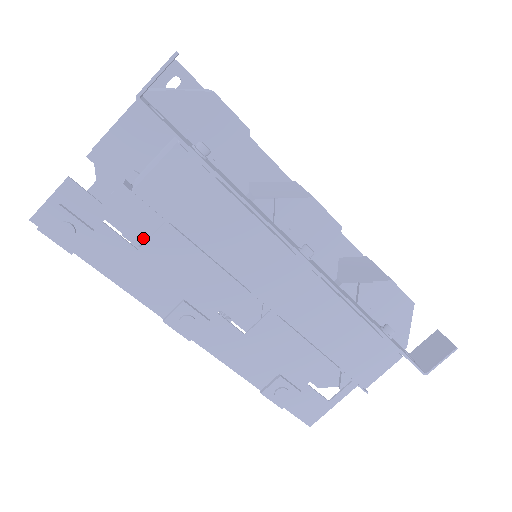
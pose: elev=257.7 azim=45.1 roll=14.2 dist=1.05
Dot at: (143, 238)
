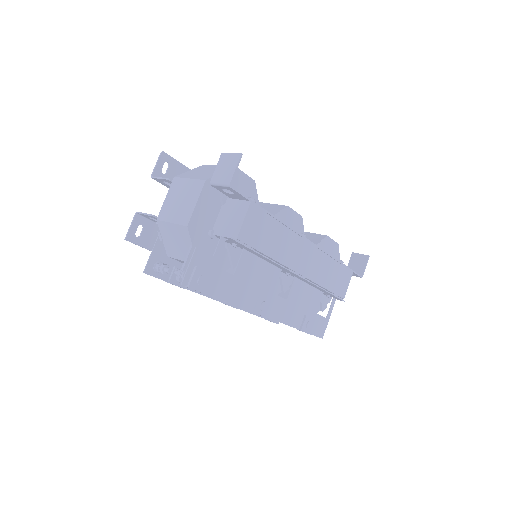
Dot at: occluded
